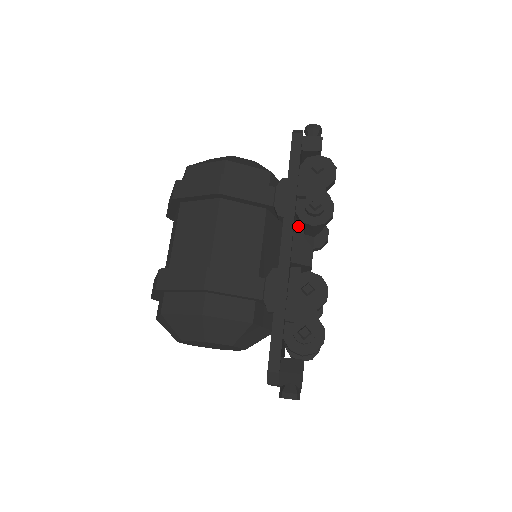
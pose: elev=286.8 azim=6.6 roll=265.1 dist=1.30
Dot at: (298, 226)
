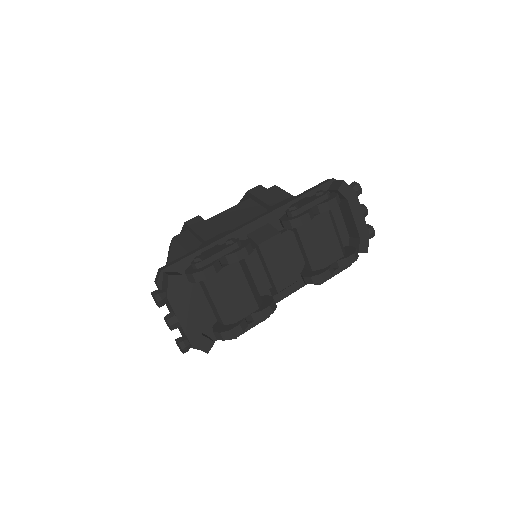
Dot at: (283, 230)
